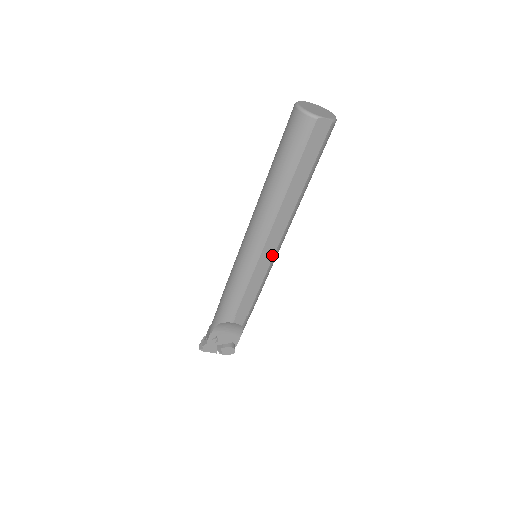
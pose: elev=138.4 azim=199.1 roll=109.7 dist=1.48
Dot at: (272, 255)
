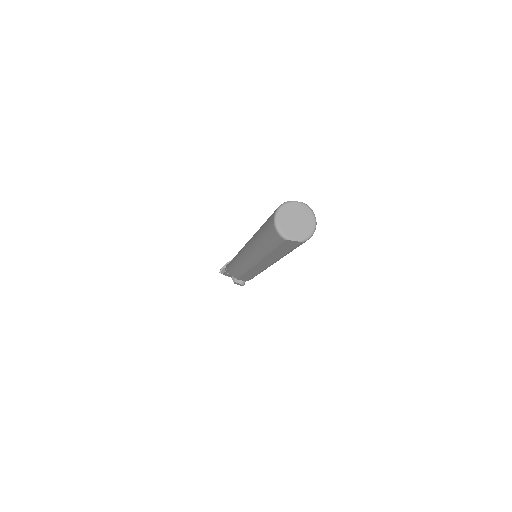
Dot at: (263, 269)
